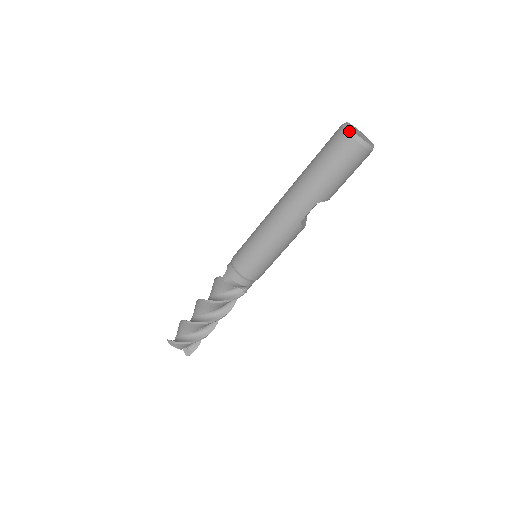
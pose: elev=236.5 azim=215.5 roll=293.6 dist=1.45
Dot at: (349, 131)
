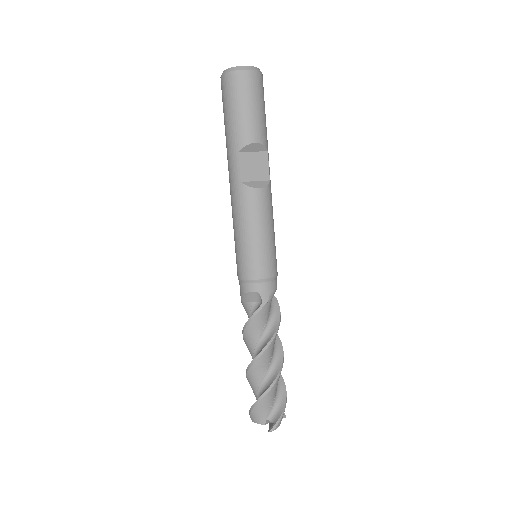
Dot at: occluded
